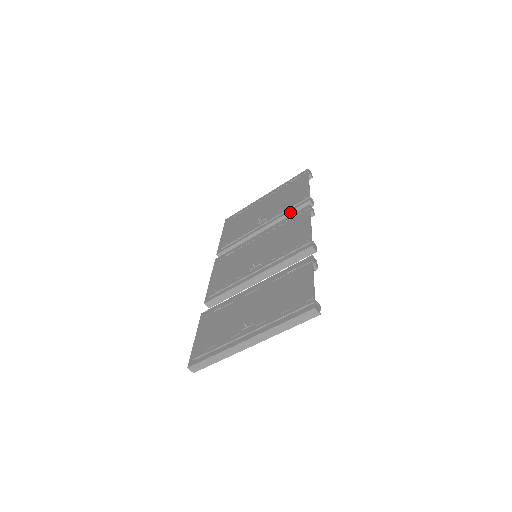
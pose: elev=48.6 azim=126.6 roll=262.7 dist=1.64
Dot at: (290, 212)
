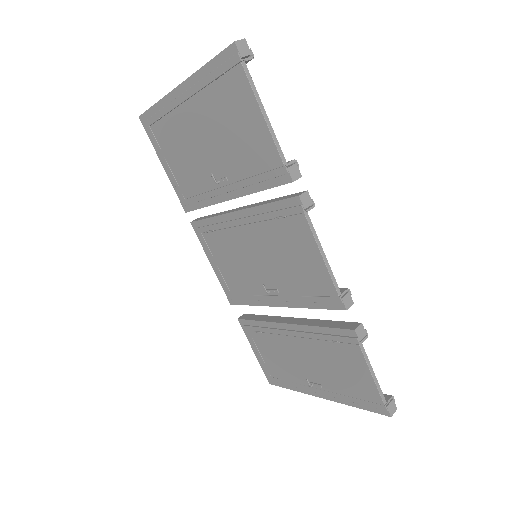
Dot at: (266, 189)
